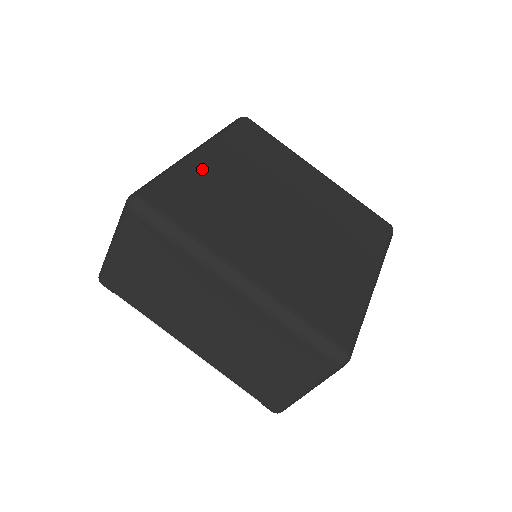
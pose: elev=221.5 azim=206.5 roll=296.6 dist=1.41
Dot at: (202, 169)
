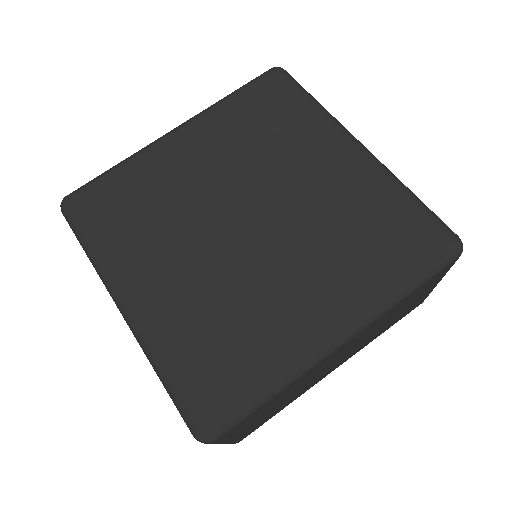
Dot at: (157, 160)
